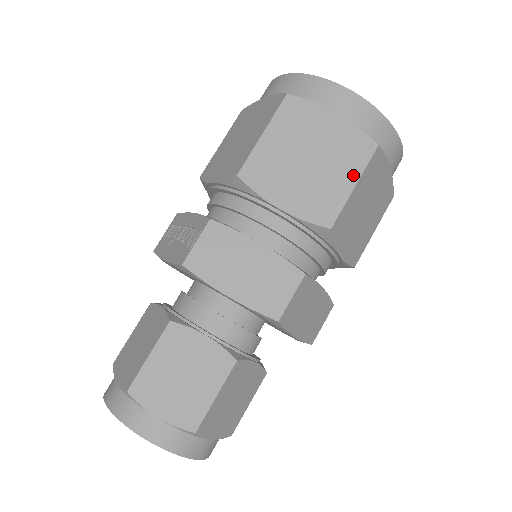
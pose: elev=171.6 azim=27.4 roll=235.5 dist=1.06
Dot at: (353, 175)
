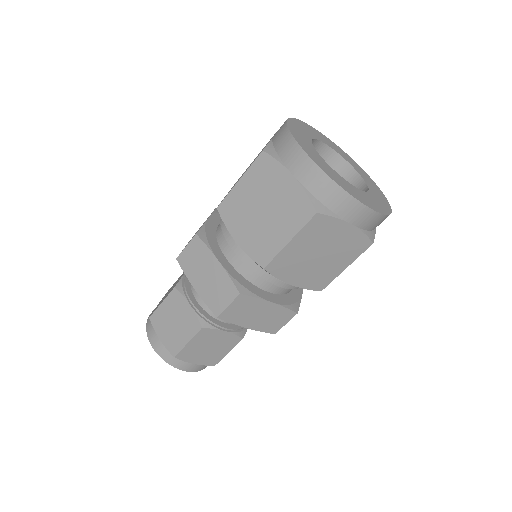
Dot at: (290, 232)
